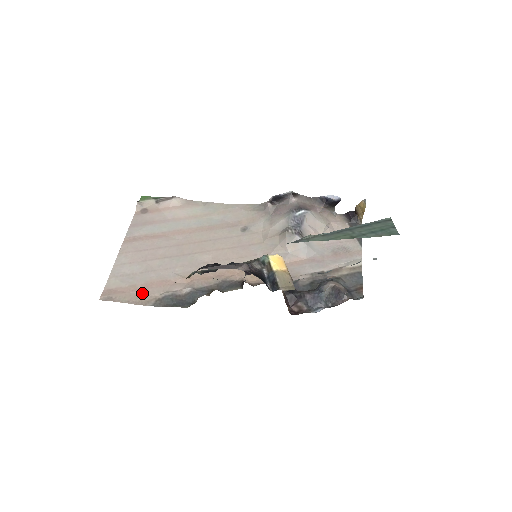
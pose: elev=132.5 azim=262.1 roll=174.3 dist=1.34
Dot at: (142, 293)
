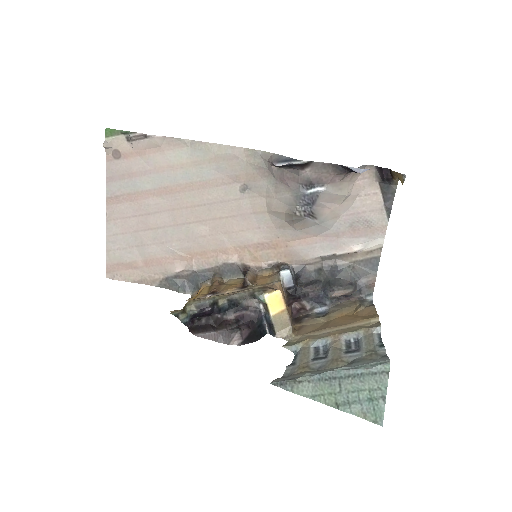
Dot at: (145, 272)
